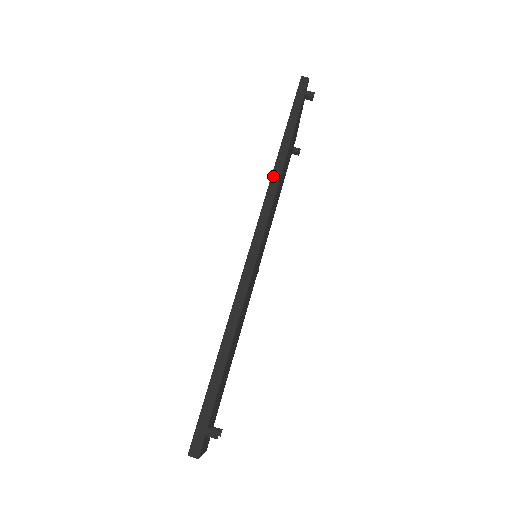
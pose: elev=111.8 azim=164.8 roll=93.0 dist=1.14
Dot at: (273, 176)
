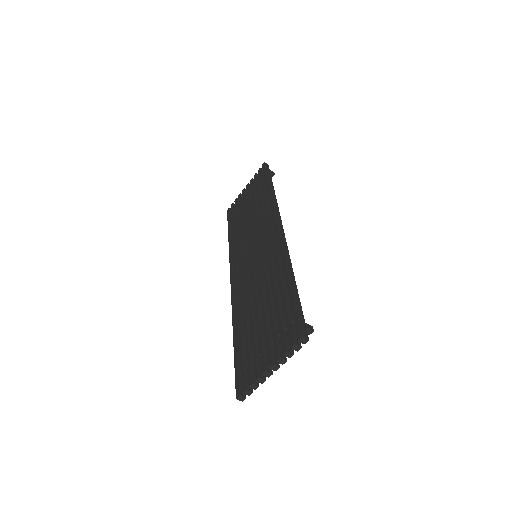
Dot at: (274, 202)
